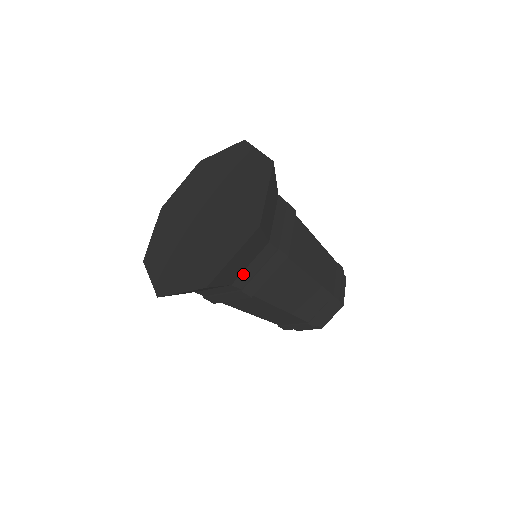
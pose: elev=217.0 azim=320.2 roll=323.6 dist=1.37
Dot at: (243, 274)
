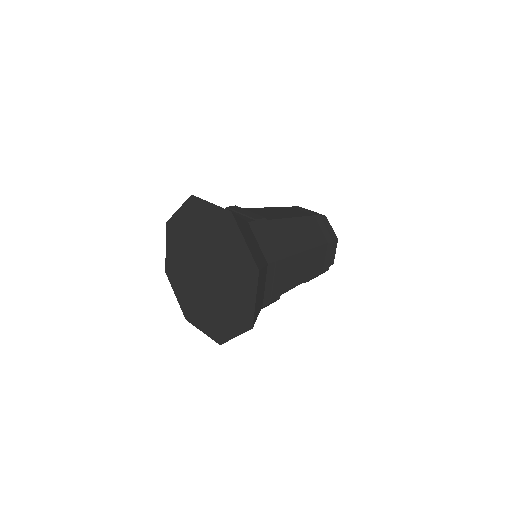
Dot at: (265, 294)
